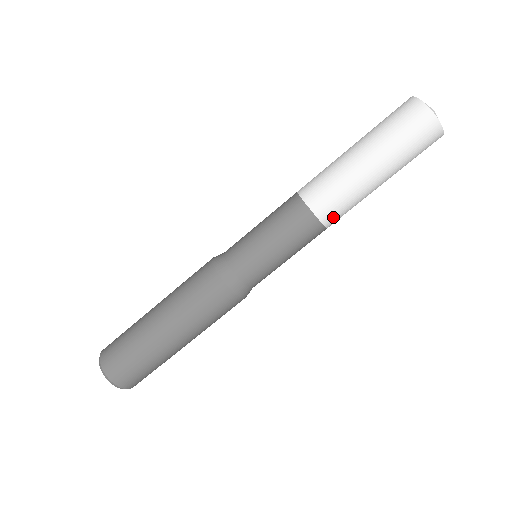
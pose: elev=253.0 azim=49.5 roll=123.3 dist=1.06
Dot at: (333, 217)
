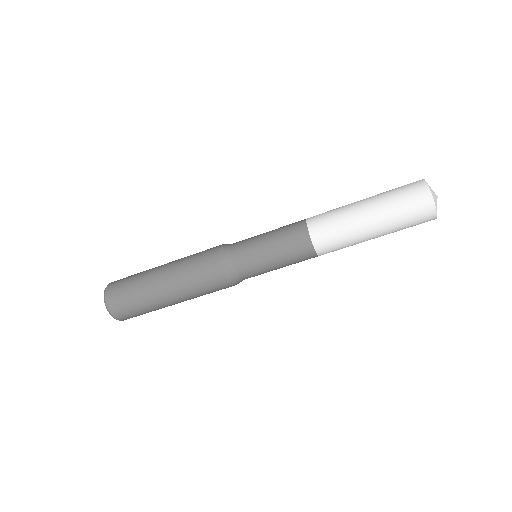
Dot at: occluded
